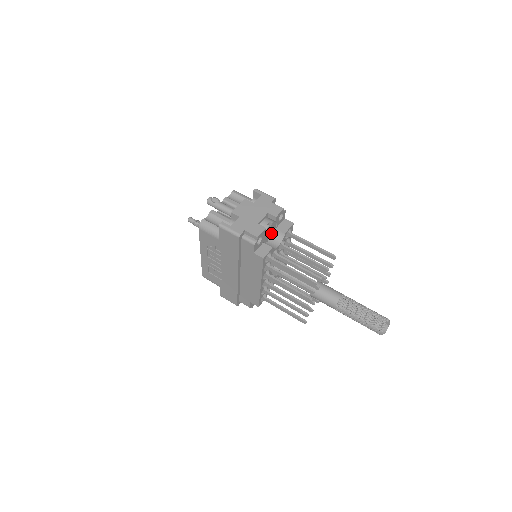
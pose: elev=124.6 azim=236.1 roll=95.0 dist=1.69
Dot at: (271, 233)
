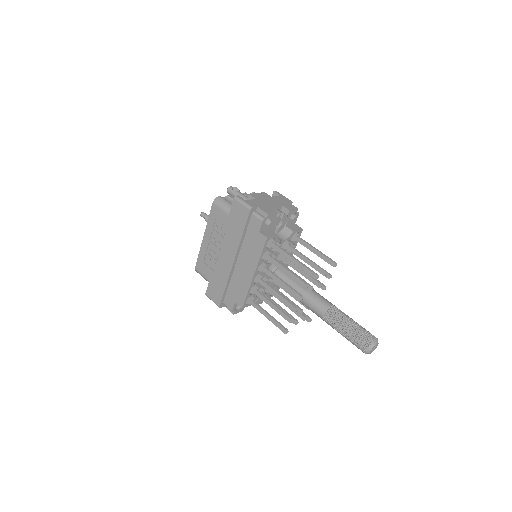
Dot at: (279, 227)
